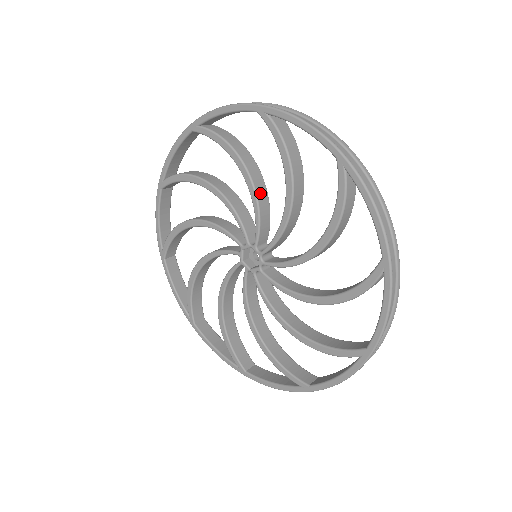
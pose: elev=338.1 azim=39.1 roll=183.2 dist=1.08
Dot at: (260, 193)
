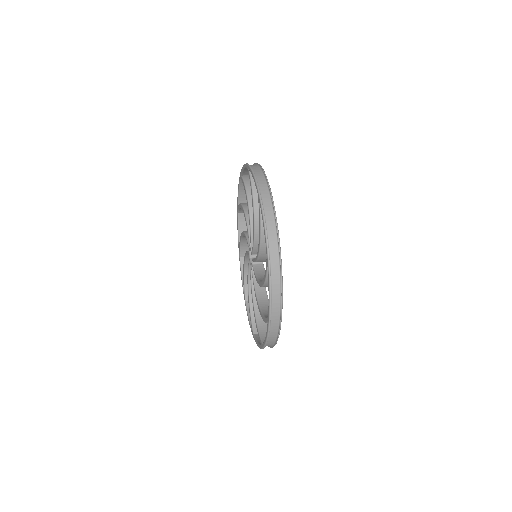
Dot at: occluded
